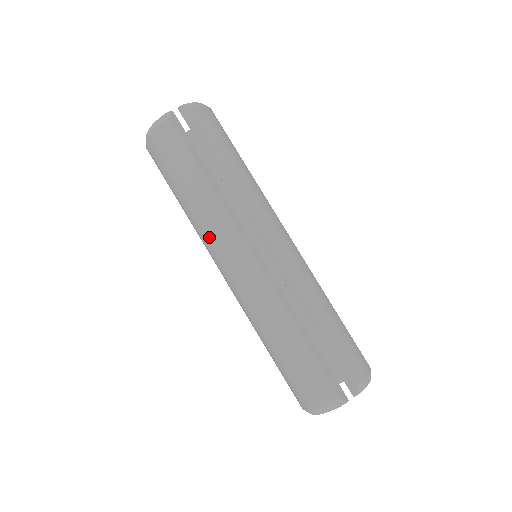
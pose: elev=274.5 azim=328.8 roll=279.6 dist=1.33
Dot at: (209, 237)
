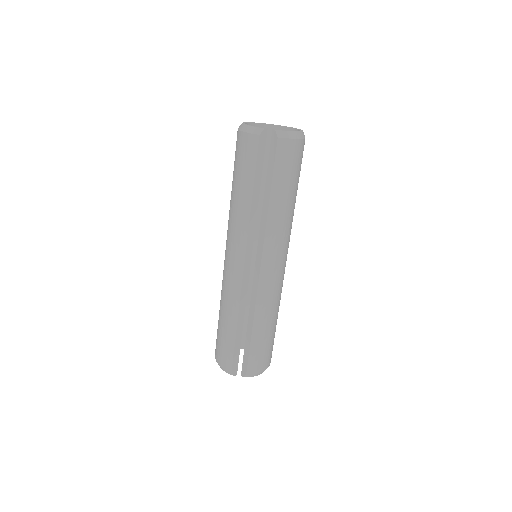
Dot at: (230, 229)
